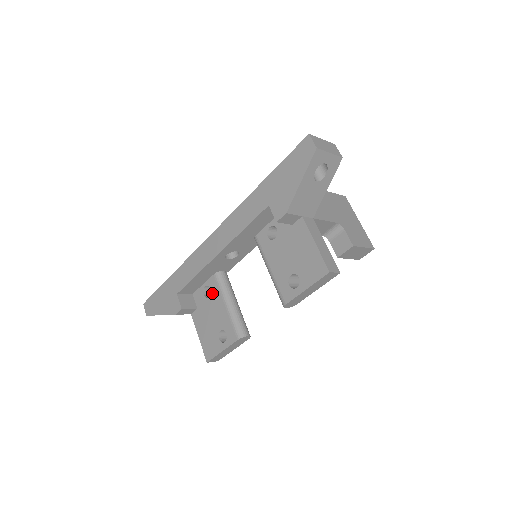
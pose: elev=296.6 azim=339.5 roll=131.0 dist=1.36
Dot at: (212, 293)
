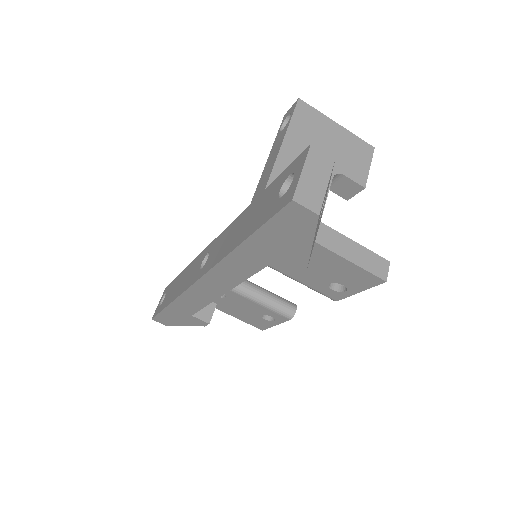
Dot at: (227, 295)
